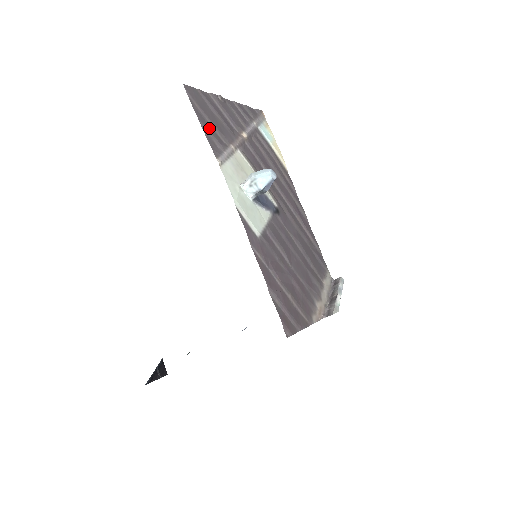
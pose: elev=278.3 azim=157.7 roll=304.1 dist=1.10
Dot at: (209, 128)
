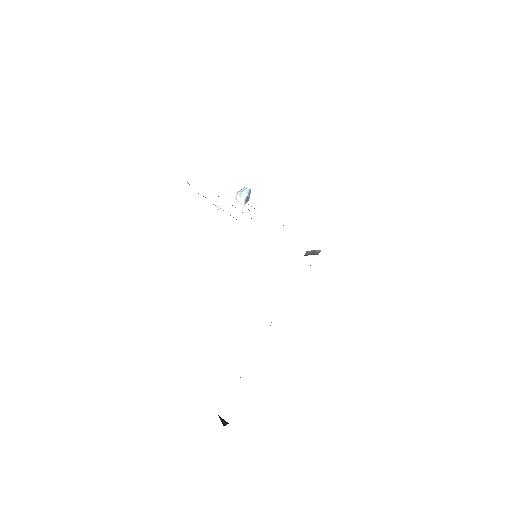
Dot at: occluded
